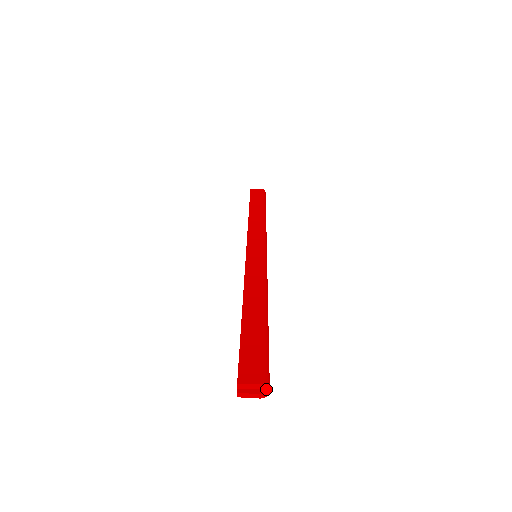
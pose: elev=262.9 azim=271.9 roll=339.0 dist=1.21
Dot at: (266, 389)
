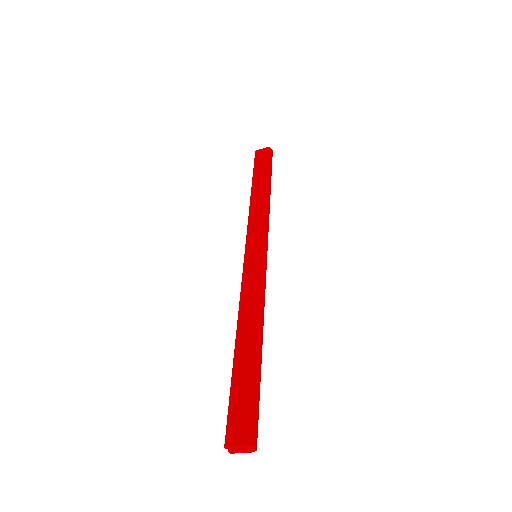
Dot at: (252, 447)
